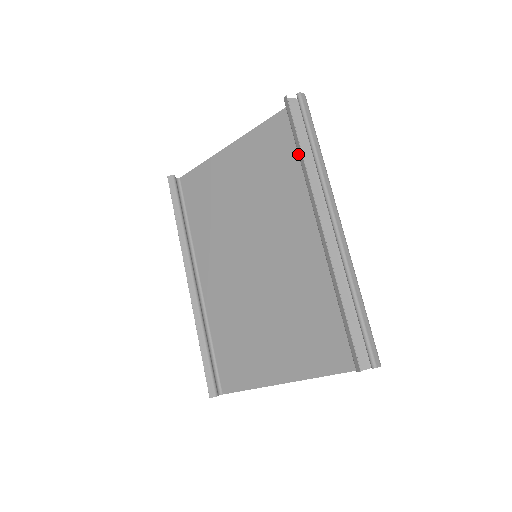
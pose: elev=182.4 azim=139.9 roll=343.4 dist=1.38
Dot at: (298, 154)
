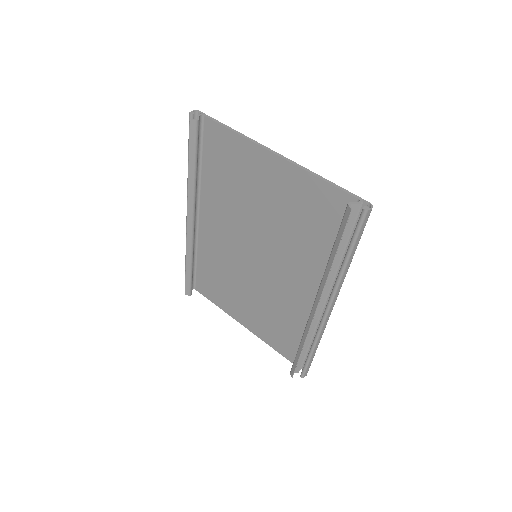
Dot at: (330, 256)
